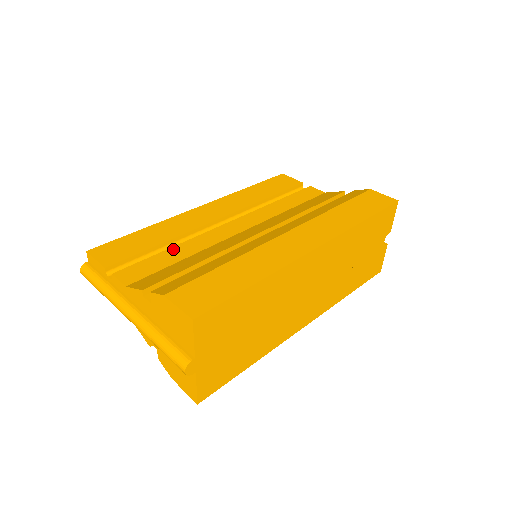
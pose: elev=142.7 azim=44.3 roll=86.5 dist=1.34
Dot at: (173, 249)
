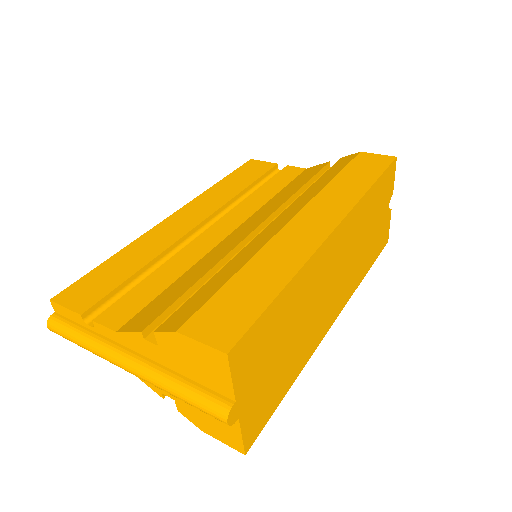
Dot at: (159, 271)
